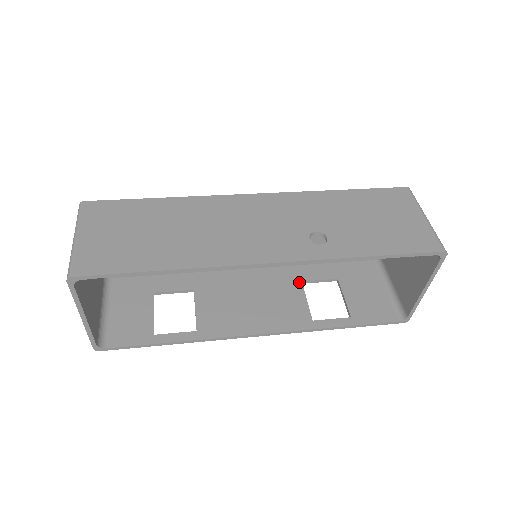
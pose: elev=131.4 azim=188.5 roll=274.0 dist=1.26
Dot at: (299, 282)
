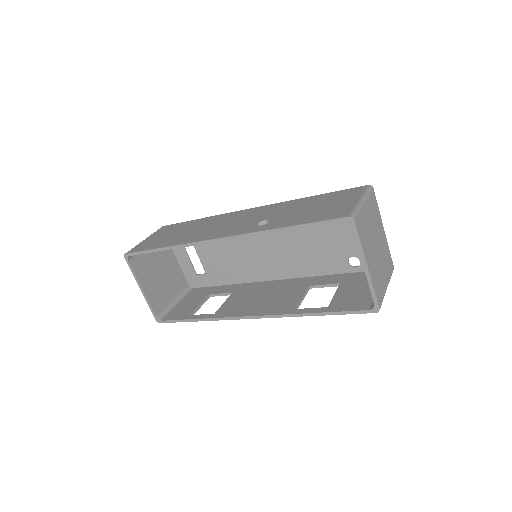
Dot at: (306, 286)
